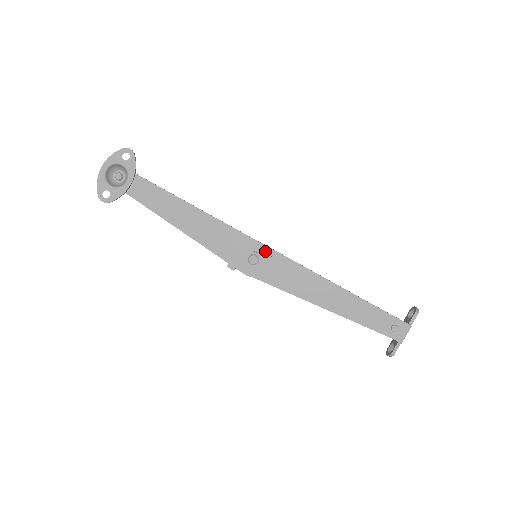
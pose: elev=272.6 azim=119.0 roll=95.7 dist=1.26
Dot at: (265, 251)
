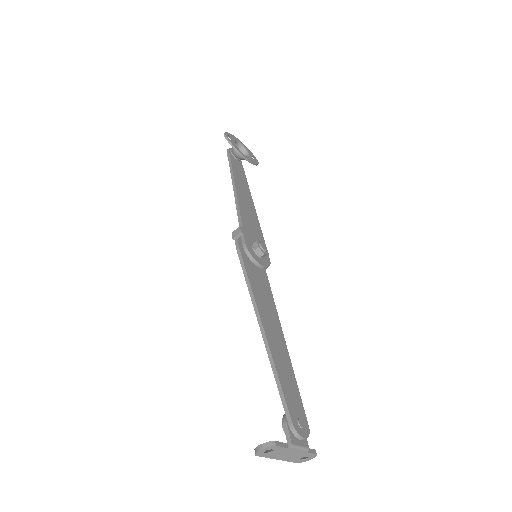
Dot at: (268, 261)
